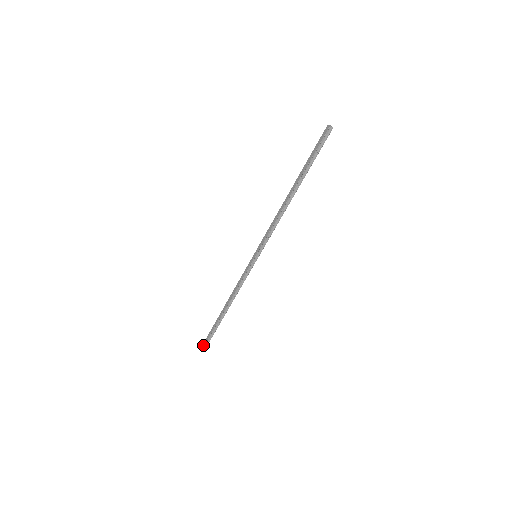
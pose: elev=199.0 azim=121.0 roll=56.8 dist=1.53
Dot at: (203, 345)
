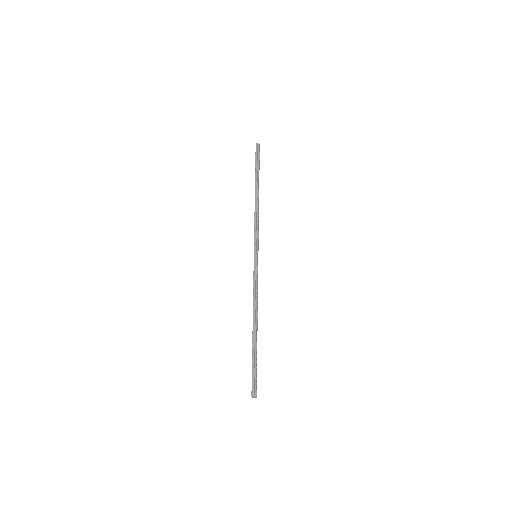
Dot at: (252, 389)
